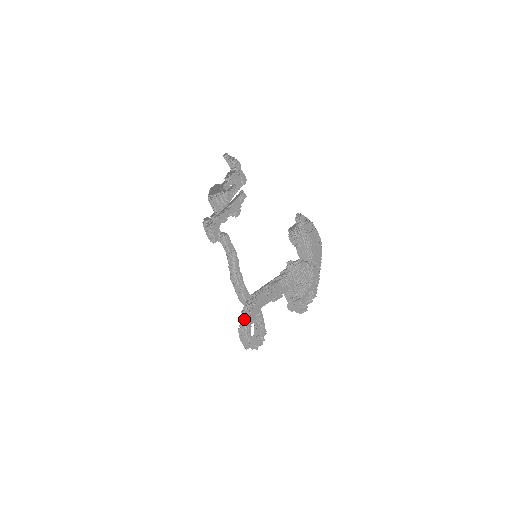
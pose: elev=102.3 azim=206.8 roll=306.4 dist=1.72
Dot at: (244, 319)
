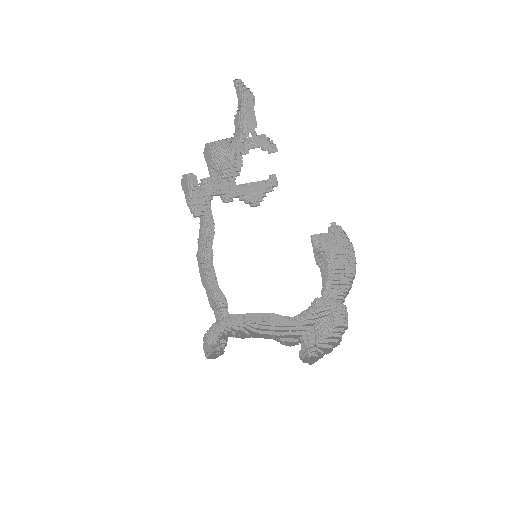
Dot at: (215, 325)
